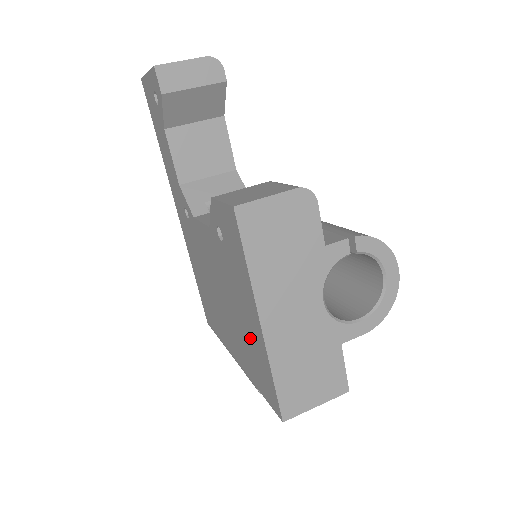
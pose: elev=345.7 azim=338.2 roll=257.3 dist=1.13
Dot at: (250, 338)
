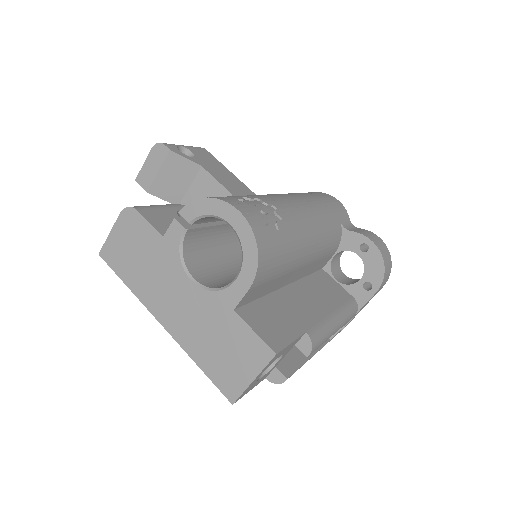
Dot at: occluded
